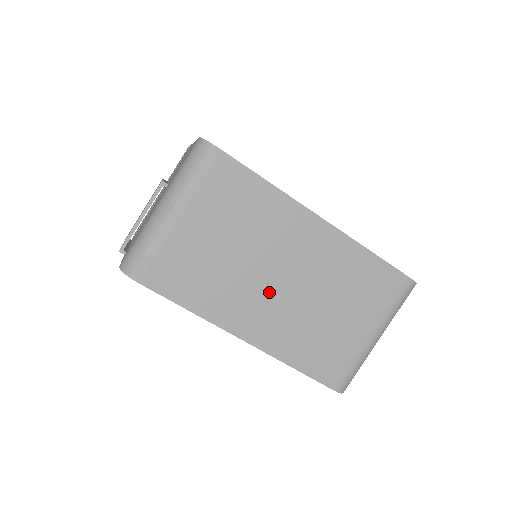
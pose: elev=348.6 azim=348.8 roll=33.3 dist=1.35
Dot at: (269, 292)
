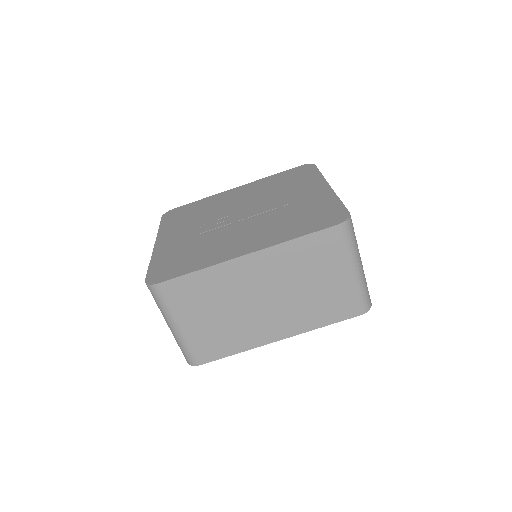
Dot at: (265, 311)
